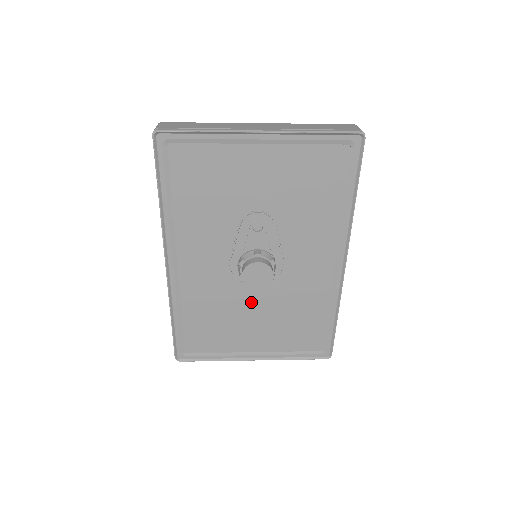
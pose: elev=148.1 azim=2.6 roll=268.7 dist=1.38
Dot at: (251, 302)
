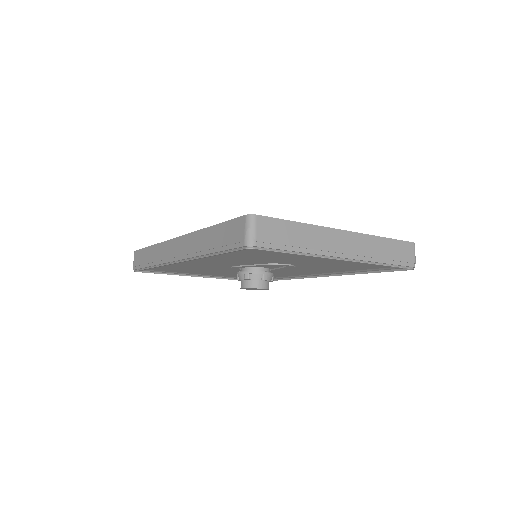
Dot at: (229, 271)
